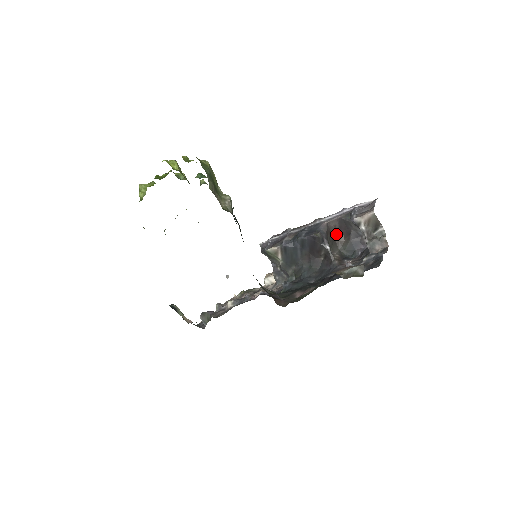
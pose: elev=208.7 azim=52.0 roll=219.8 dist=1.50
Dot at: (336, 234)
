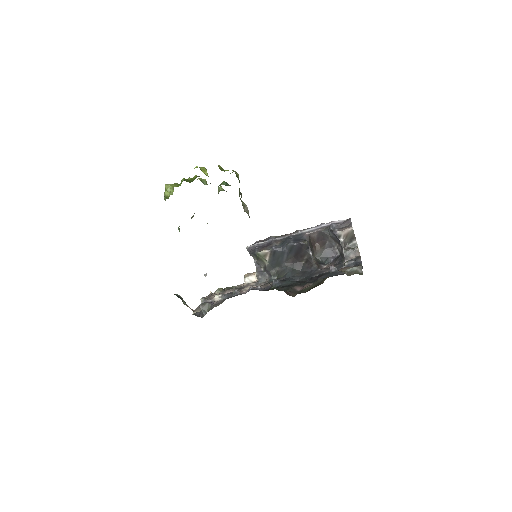
Dot at: (314, 243)
